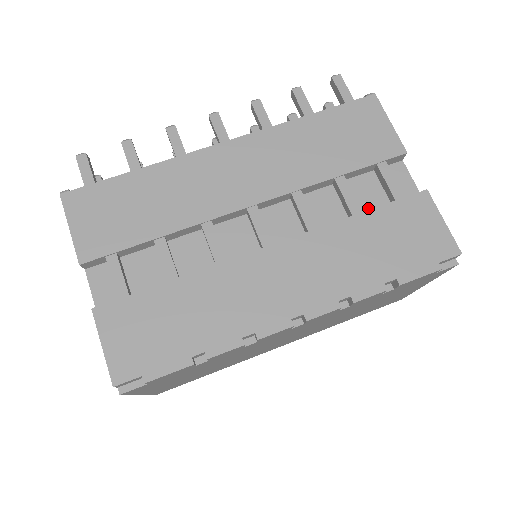
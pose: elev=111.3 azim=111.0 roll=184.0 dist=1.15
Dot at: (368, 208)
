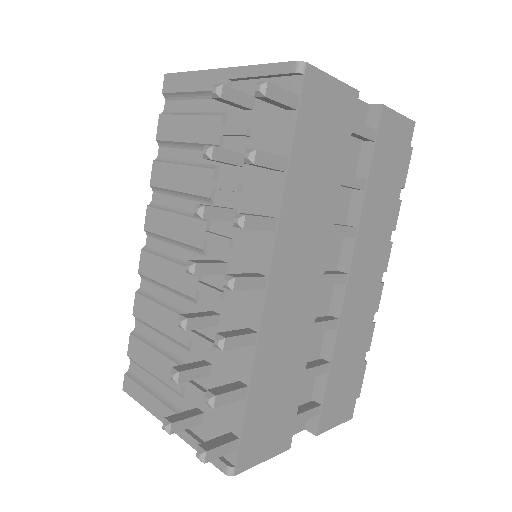
Dot at: (354, 164)
